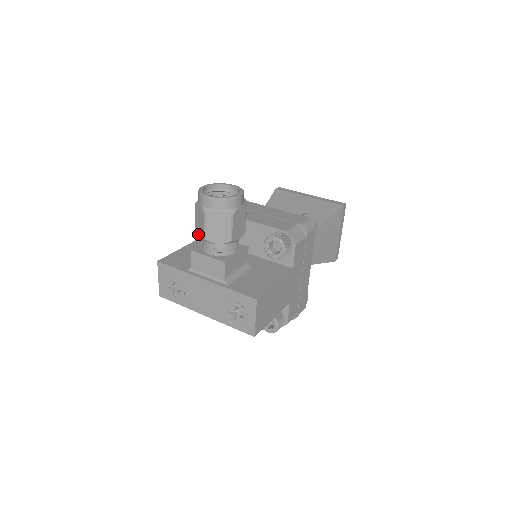
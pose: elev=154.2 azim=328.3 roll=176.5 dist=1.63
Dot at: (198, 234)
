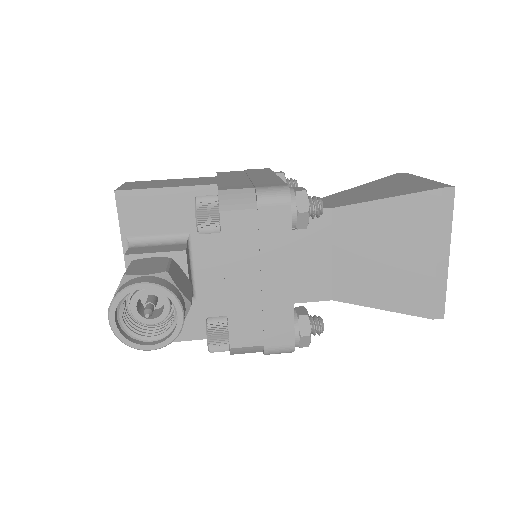
Dot at: occluded
